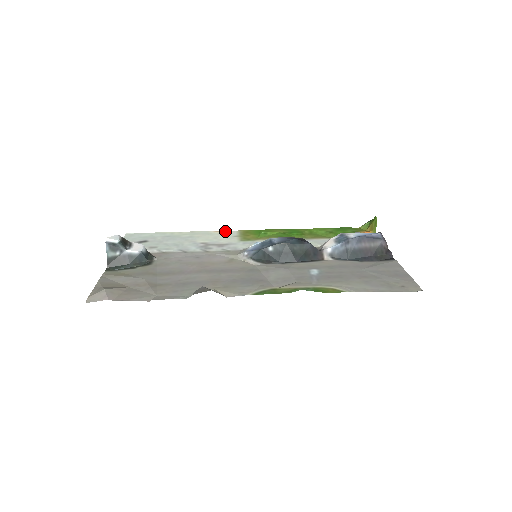
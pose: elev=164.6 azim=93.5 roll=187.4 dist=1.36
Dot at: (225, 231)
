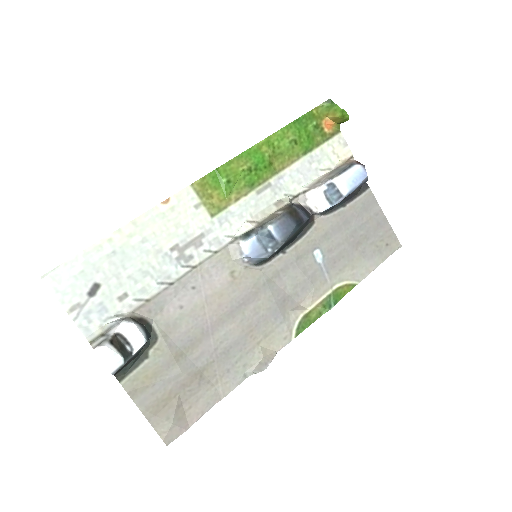
Dot at: (175, 197)
